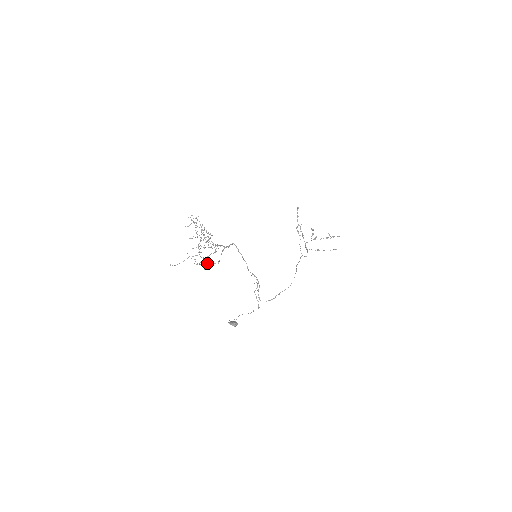
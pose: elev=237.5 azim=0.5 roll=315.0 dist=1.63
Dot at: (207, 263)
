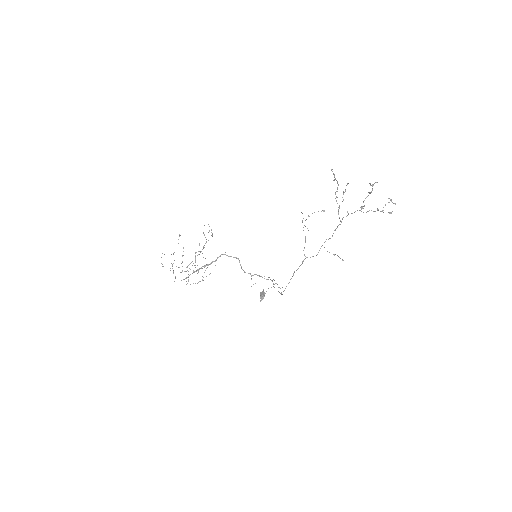
Dot at: occluded
